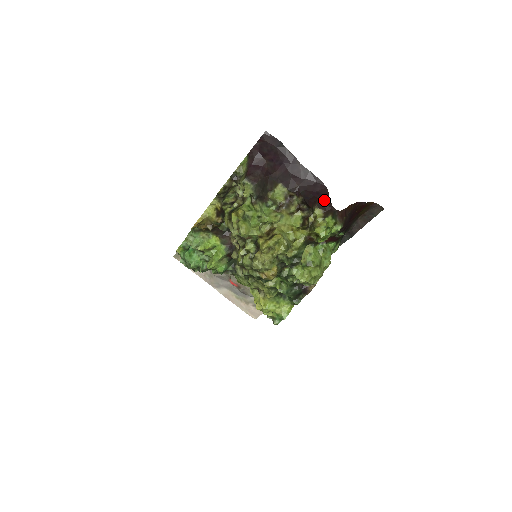
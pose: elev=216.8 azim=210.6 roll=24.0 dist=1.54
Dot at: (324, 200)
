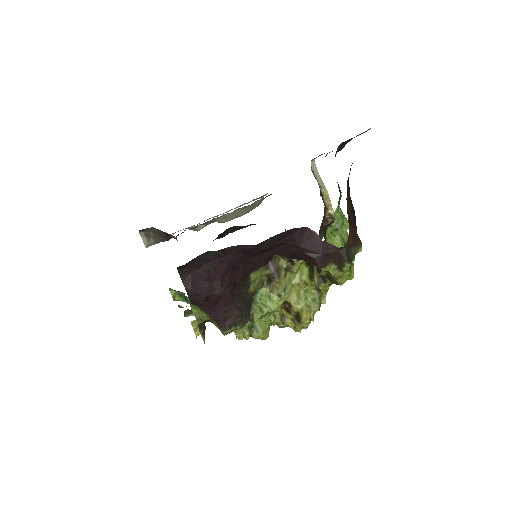
Dot at: (322, 251)
